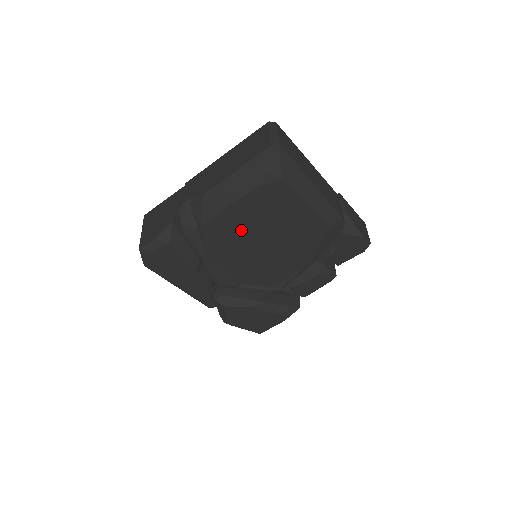
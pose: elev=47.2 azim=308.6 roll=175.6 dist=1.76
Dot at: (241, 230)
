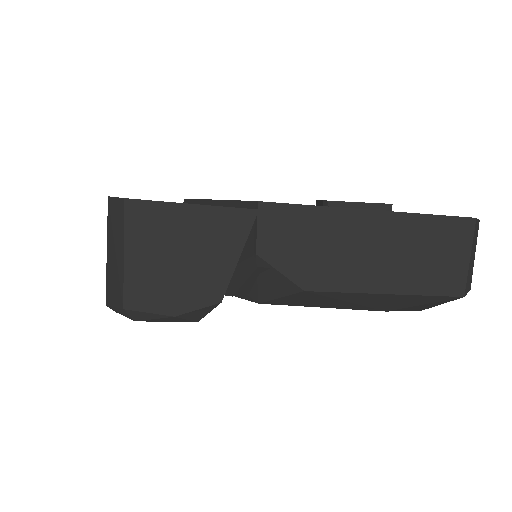
Dot at: occluded
